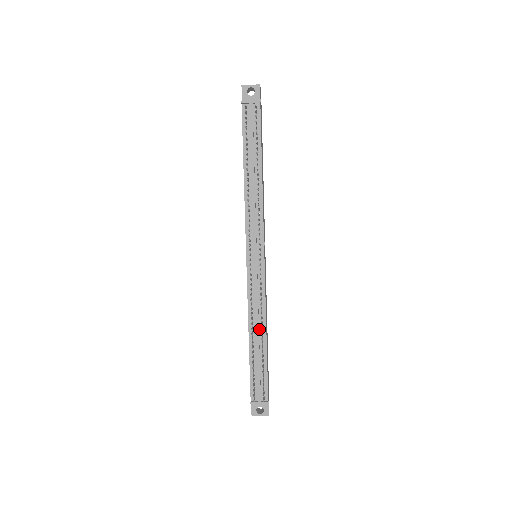
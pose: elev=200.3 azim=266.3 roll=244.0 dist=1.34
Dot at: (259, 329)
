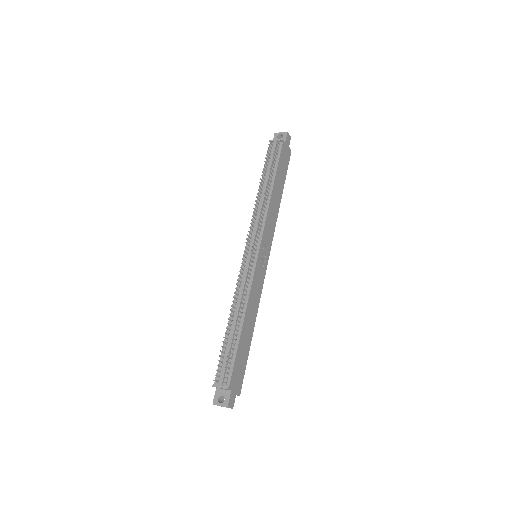
Dot at: (239, 314)
